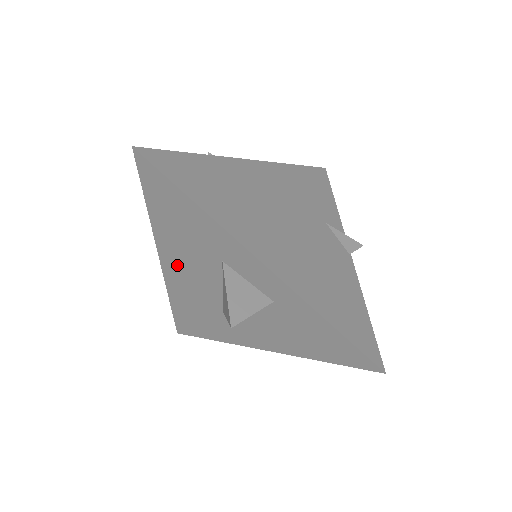
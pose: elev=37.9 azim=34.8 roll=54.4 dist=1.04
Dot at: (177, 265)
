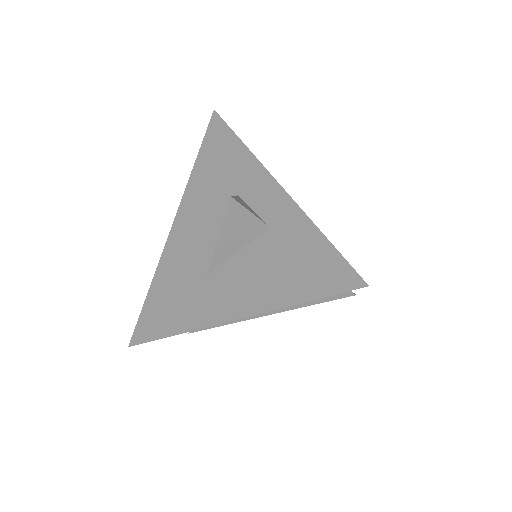
Dot at: (188, 223)
